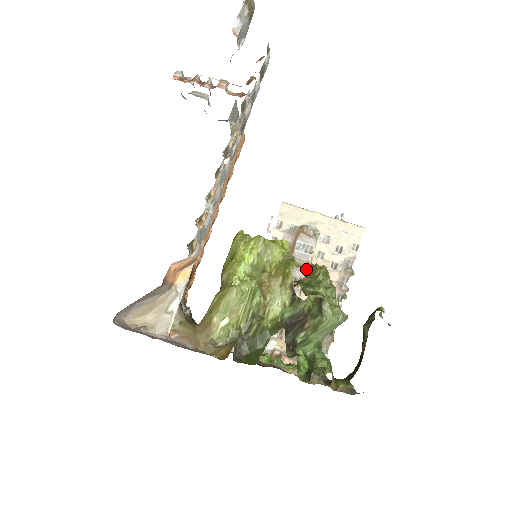
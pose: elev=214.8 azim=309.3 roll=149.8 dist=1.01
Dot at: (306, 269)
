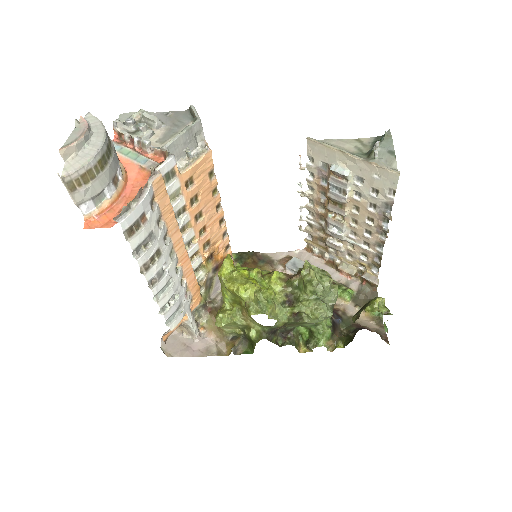
Dot at: (344, 208)
